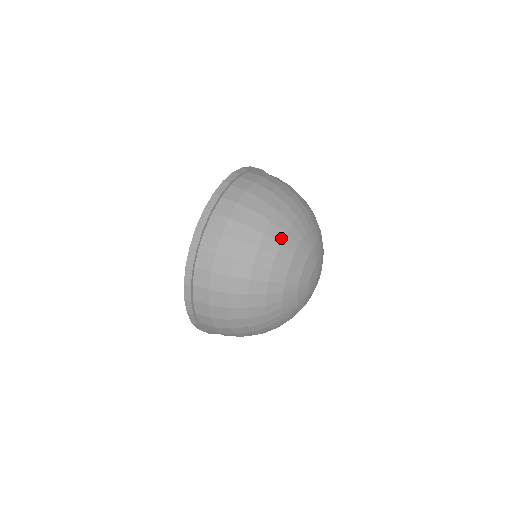
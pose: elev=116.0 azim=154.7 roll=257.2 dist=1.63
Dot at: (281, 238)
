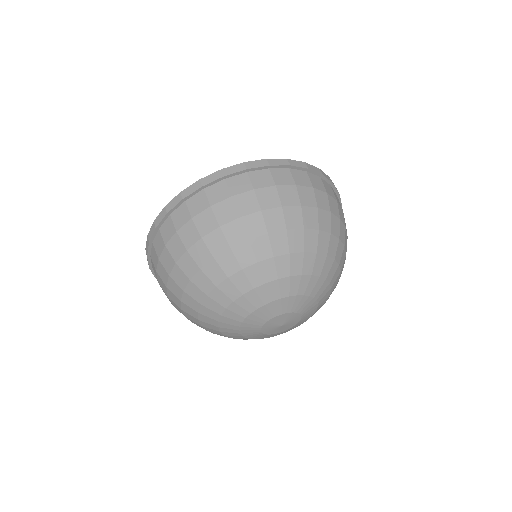
Dot at: (232, 272)
